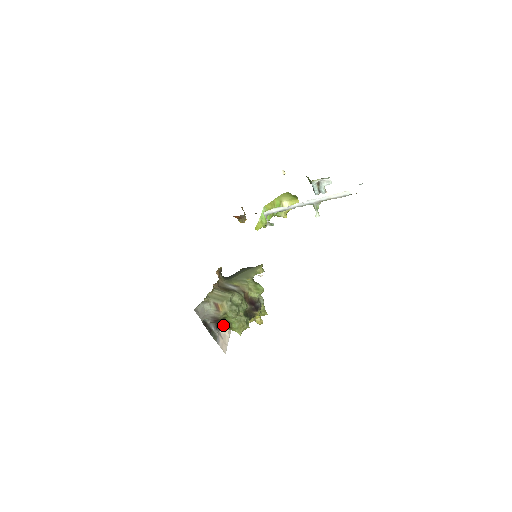
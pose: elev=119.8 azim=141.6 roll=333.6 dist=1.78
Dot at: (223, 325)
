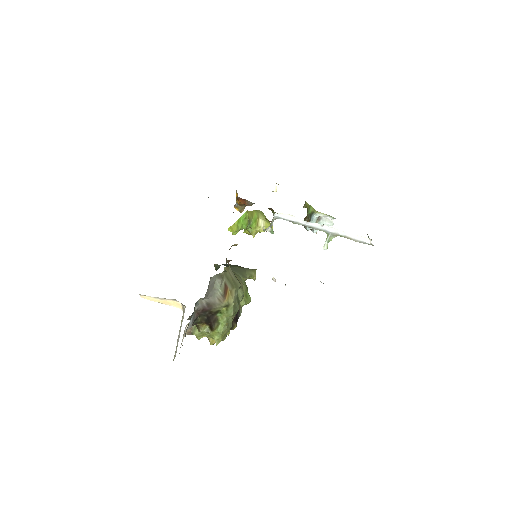
Dot at: (202, 322)
